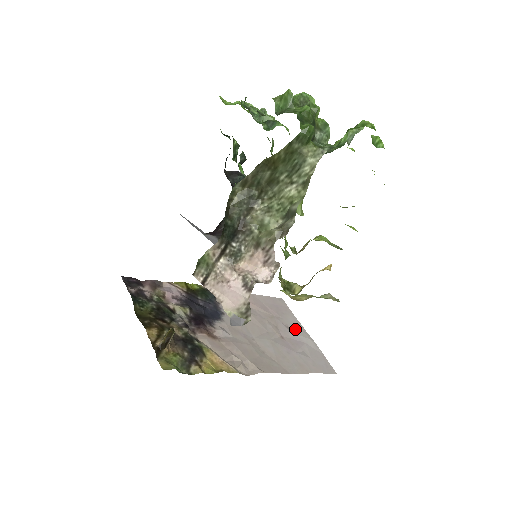
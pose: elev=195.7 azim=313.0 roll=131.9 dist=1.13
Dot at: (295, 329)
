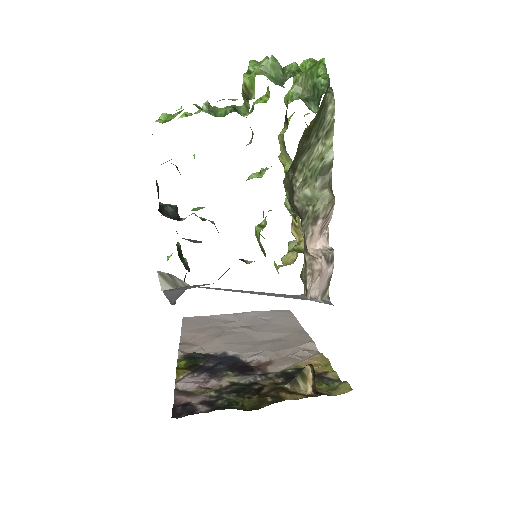
Dot at: (233, 318)
